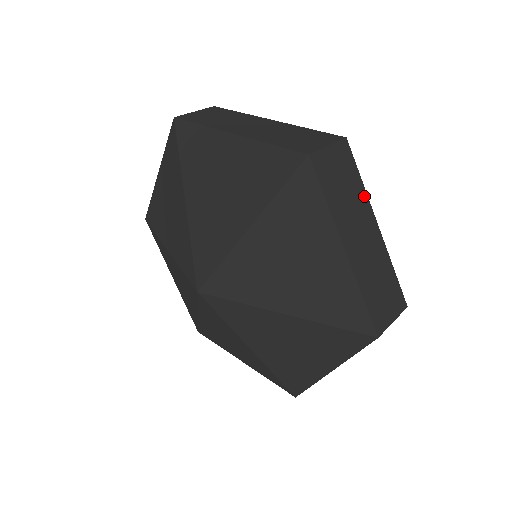
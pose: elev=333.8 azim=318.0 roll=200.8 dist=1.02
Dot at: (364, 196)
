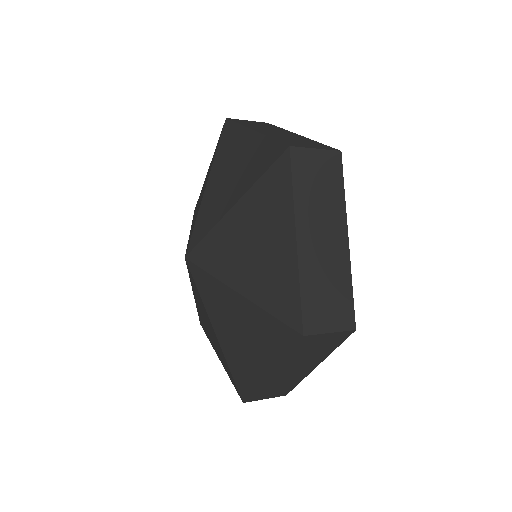
Dot at: (325, 355)
